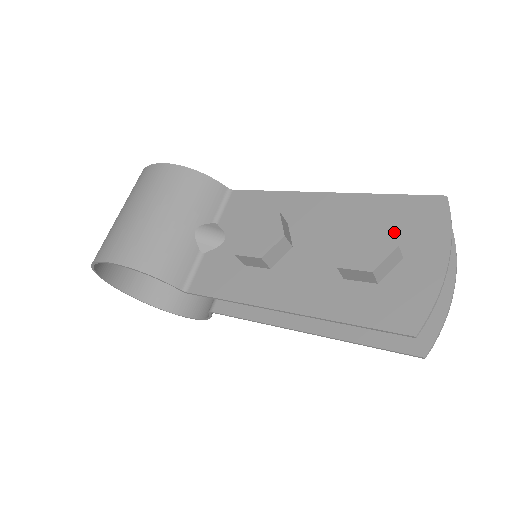
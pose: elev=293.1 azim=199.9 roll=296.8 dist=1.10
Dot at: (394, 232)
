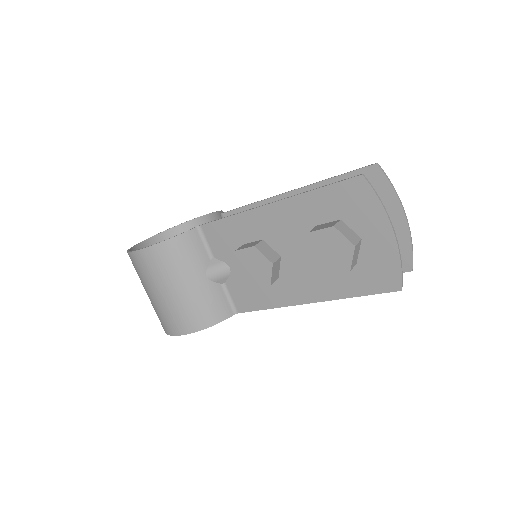
Dot at: (343, 220)
